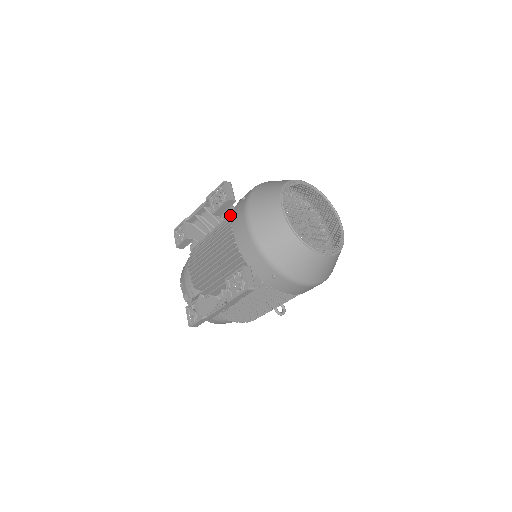
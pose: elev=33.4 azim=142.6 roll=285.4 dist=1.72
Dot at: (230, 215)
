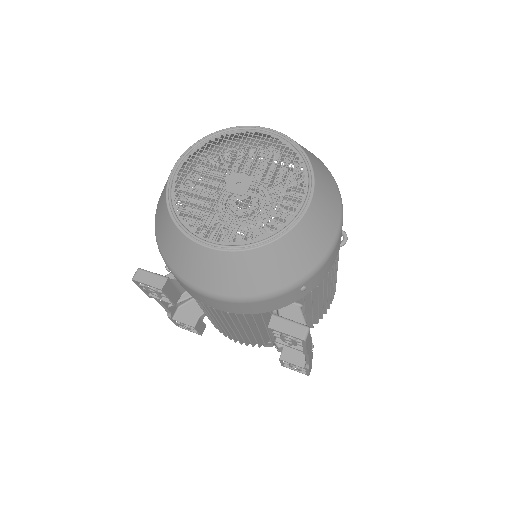
Dot at: occluded
